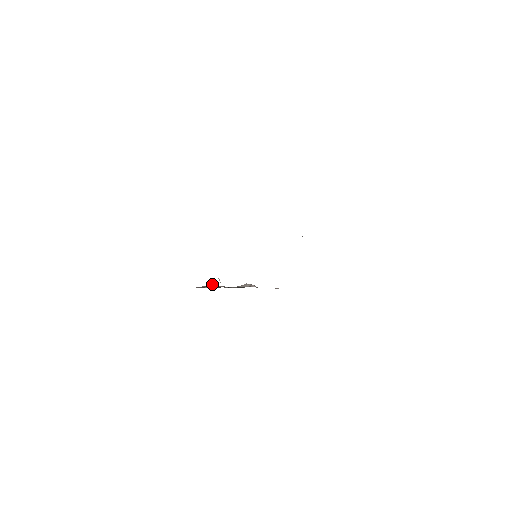
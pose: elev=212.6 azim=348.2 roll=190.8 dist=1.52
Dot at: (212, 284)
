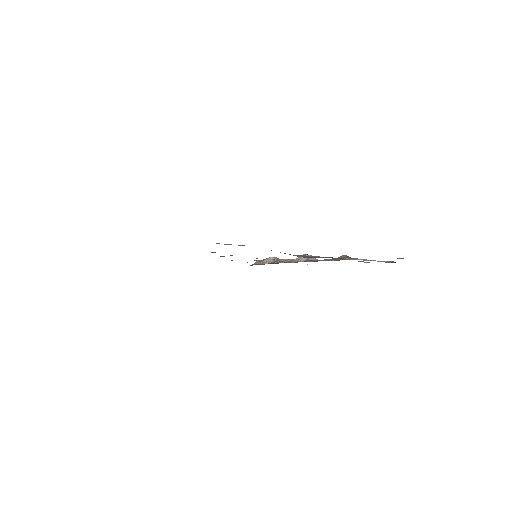
Dot at: (269, 257)
